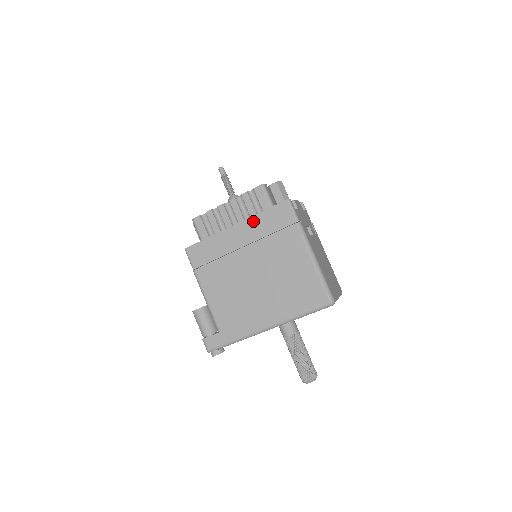
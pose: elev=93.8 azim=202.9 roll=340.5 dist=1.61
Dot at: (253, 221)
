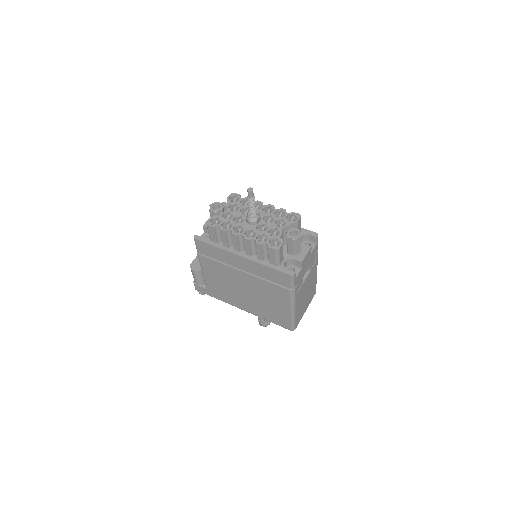
Dot at: (257, 265)
